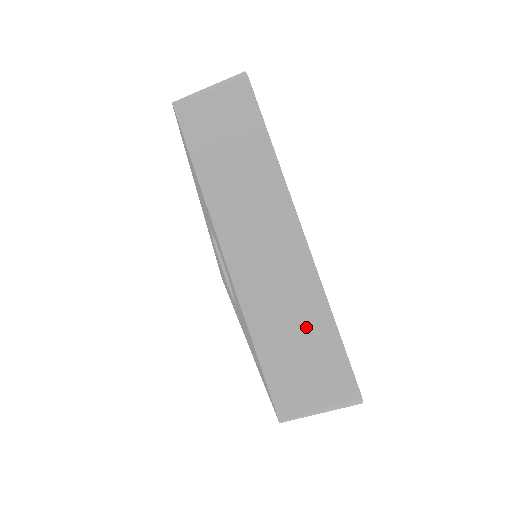
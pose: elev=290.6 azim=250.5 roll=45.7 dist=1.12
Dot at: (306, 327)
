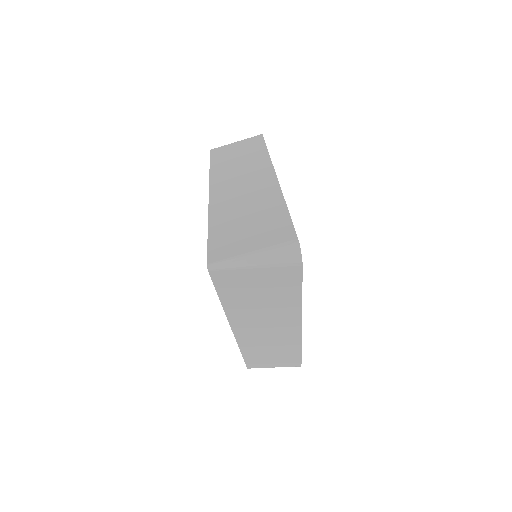
Dot at: (281, 353)
